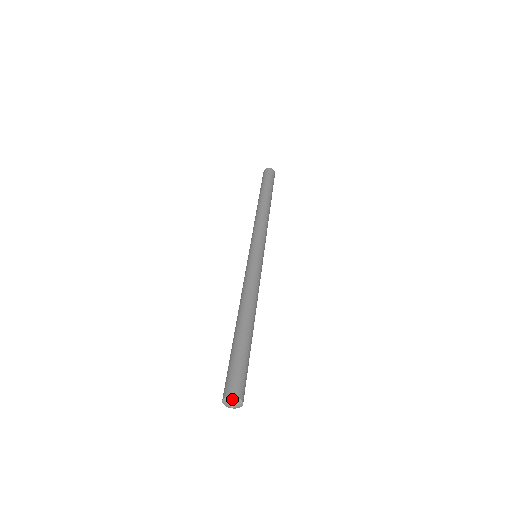
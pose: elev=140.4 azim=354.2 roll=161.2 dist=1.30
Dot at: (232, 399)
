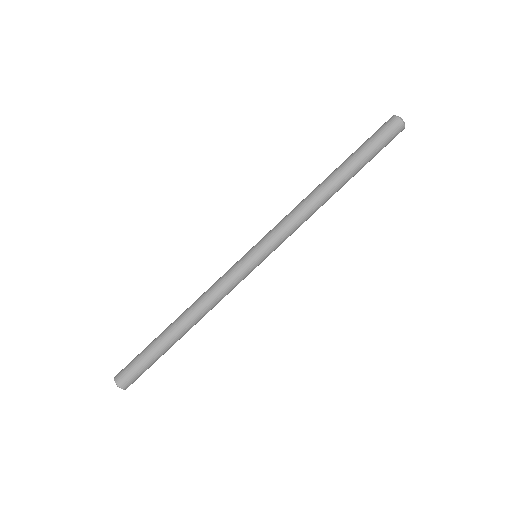
Dot at: (115, 381)
